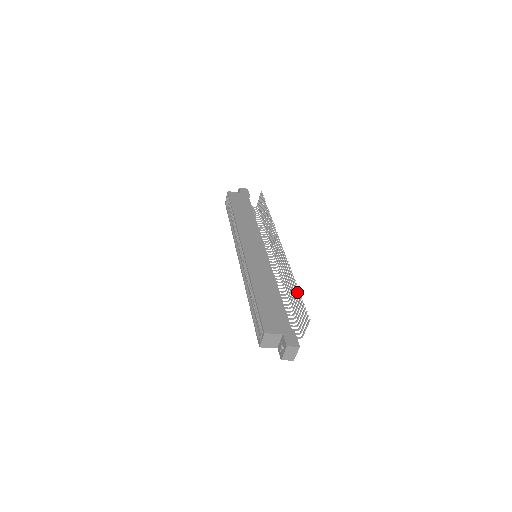
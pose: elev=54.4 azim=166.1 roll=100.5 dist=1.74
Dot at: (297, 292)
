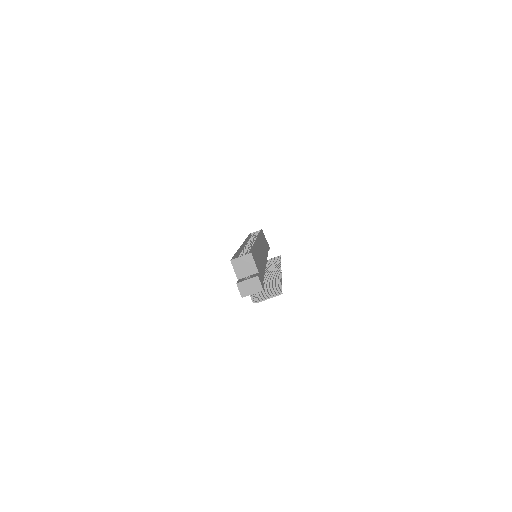
Dot at: (278, 284)
